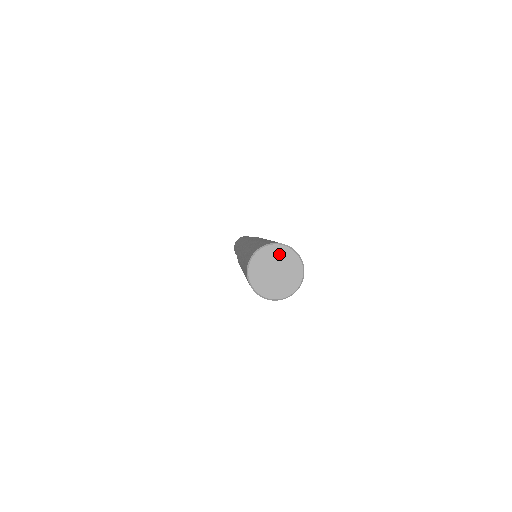
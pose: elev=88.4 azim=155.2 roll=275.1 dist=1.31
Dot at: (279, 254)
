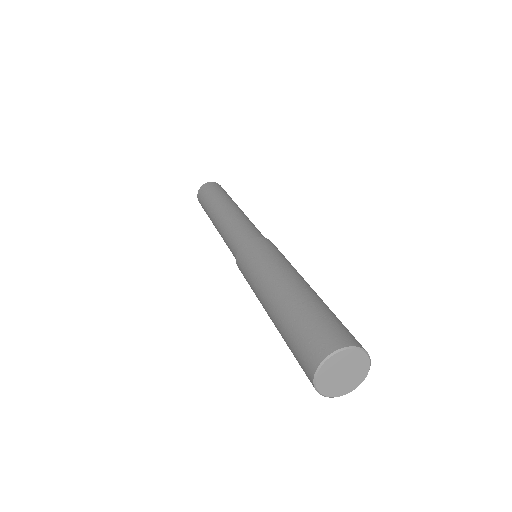
Dot at: (360, 363)
